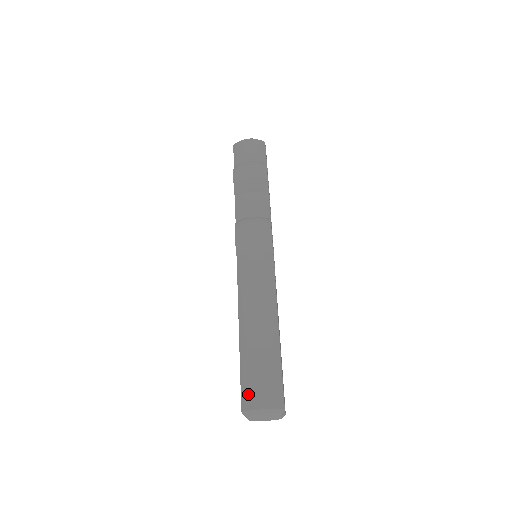
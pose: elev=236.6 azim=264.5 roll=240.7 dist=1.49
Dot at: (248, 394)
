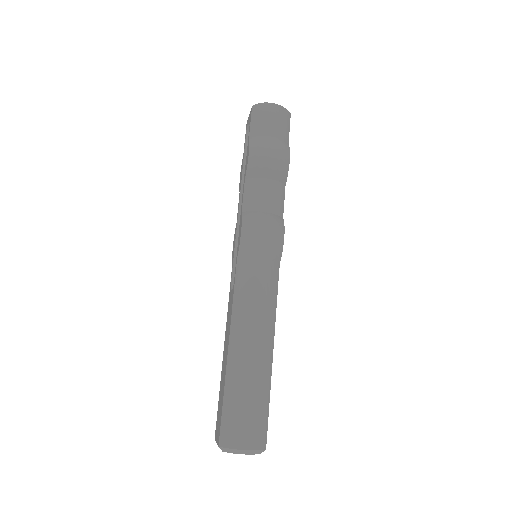
Dot at: (230, 429)
